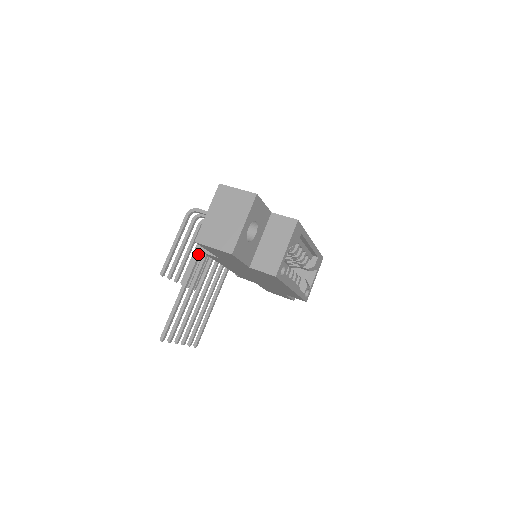
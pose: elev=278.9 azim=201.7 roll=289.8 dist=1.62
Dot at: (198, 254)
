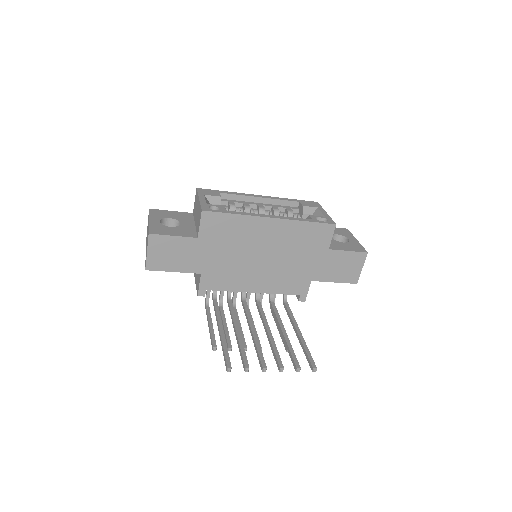
Dot at: (213, 303)
